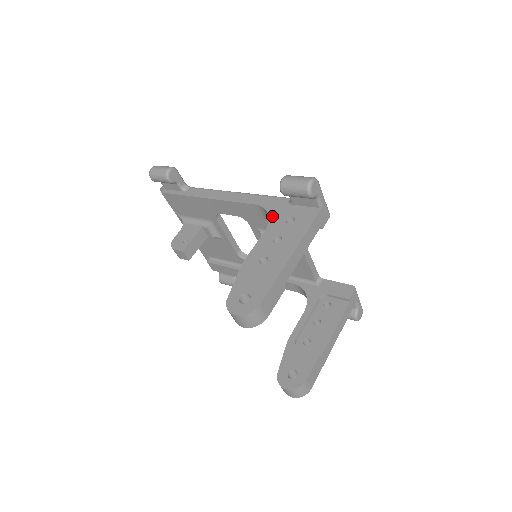
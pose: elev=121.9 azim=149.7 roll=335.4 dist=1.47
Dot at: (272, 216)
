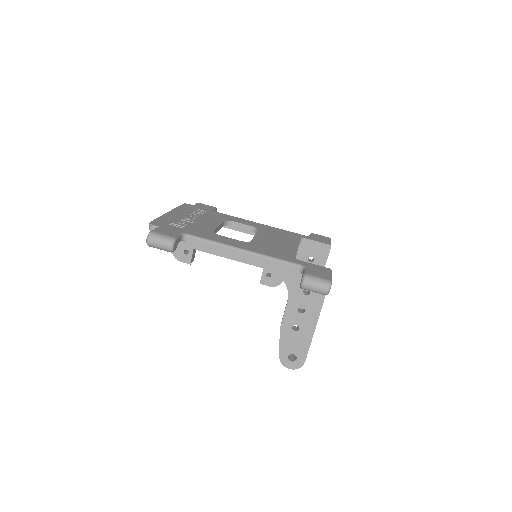
Dot at: (289, 286)
